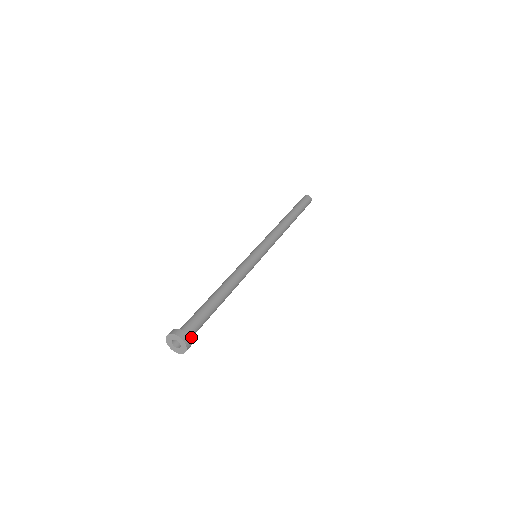
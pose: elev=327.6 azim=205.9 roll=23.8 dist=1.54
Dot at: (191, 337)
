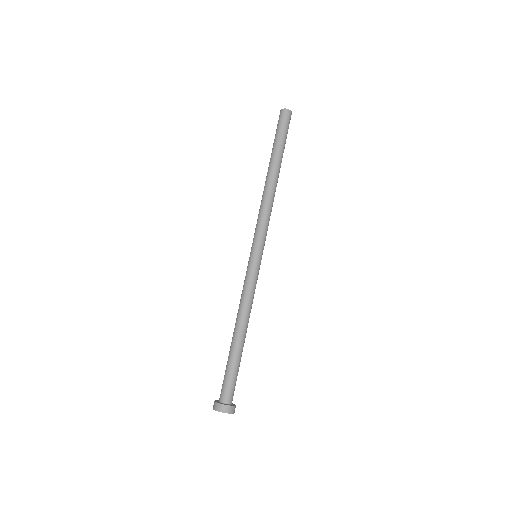
Dot at: (232, 397)
